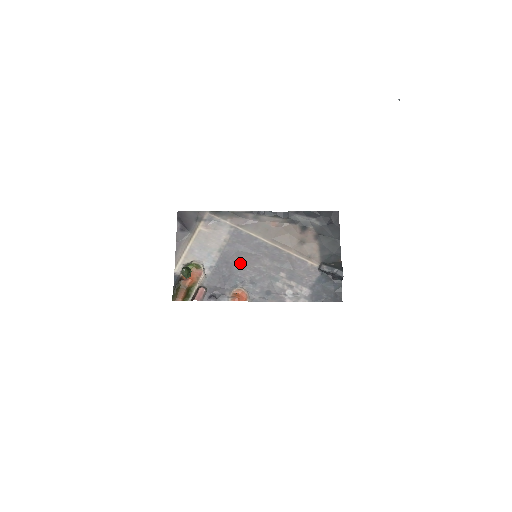
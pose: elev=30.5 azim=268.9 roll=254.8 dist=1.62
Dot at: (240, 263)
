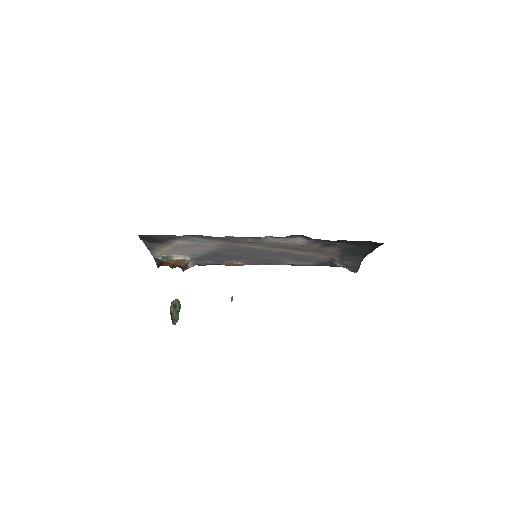
Dot at: (235, 256)
